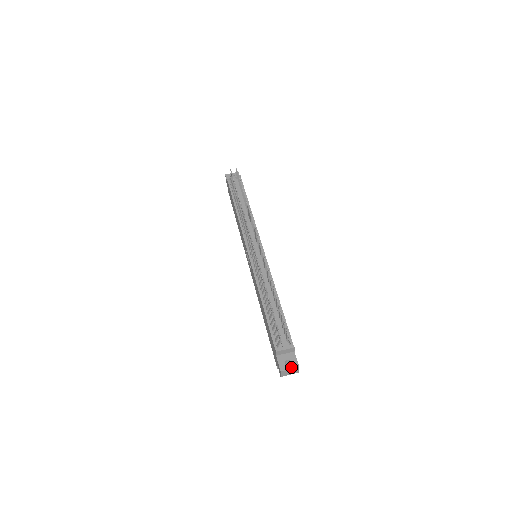
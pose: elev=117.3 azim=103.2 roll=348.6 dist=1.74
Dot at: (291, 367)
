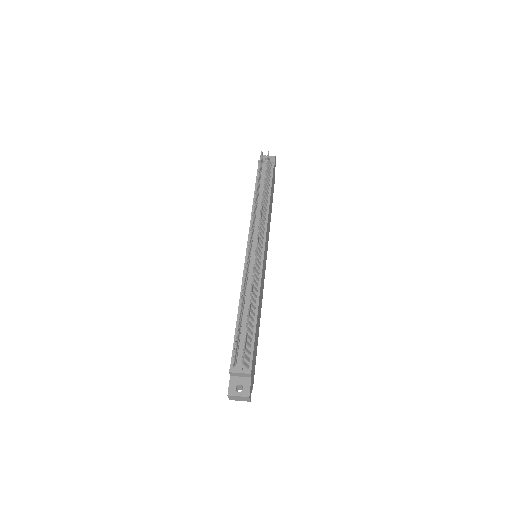
Dot at: (240, 394)
